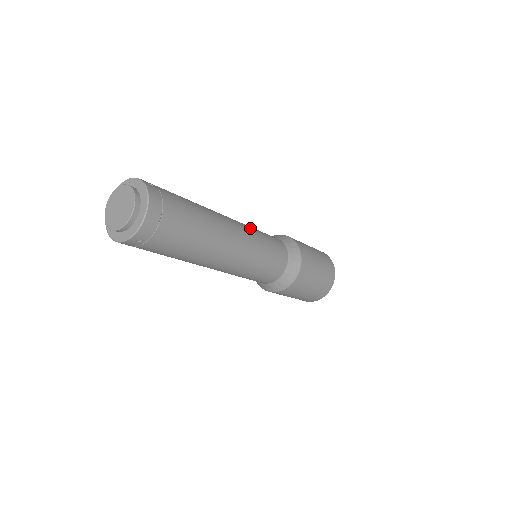
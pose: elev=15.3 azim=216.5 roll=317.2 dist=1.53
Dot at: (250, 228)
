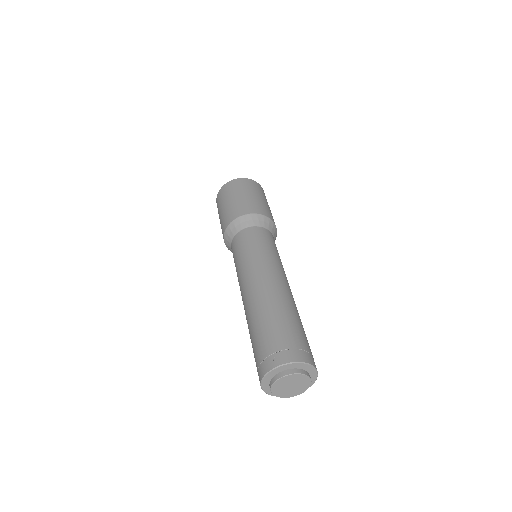
Dot at: occluded
